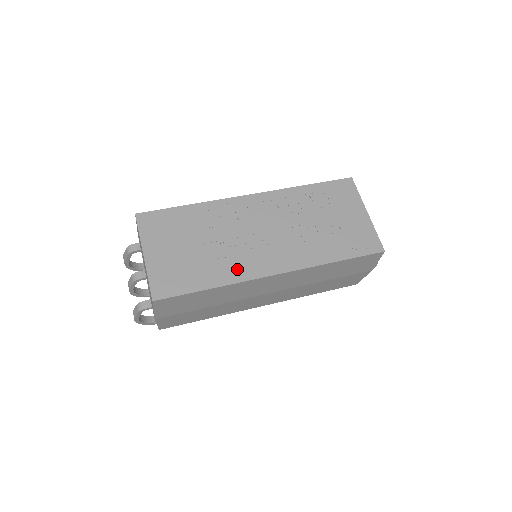
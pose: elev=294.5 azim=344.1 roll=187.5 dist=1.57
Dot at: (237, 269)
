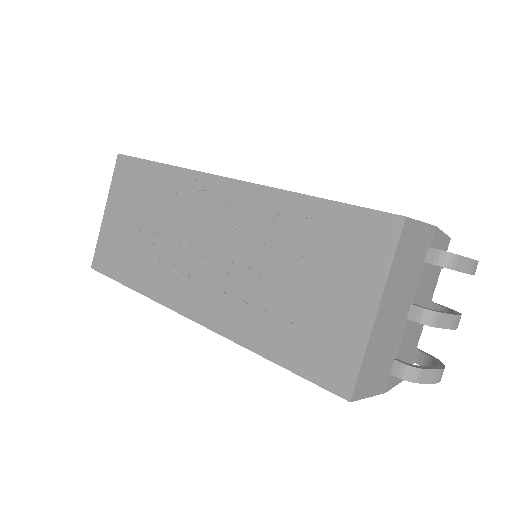
Dot at: (160, 282)
